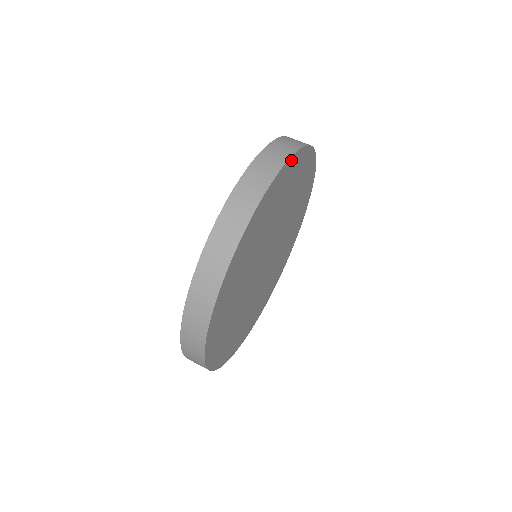
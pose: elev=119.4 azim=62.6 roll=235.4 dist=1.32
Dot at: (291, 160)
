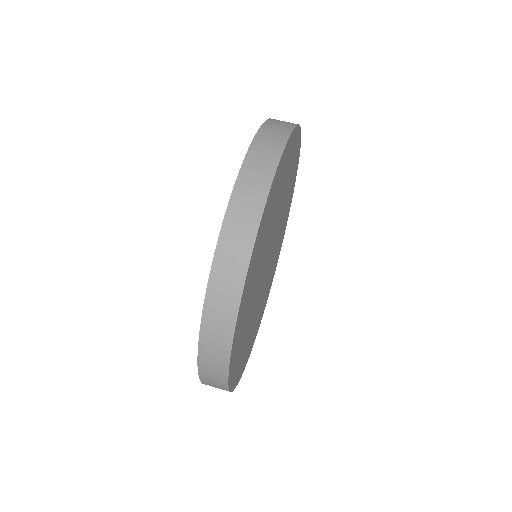
Dot at: (245, 284)
